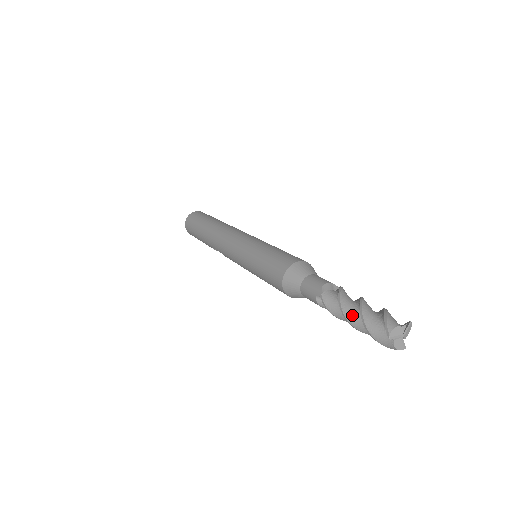
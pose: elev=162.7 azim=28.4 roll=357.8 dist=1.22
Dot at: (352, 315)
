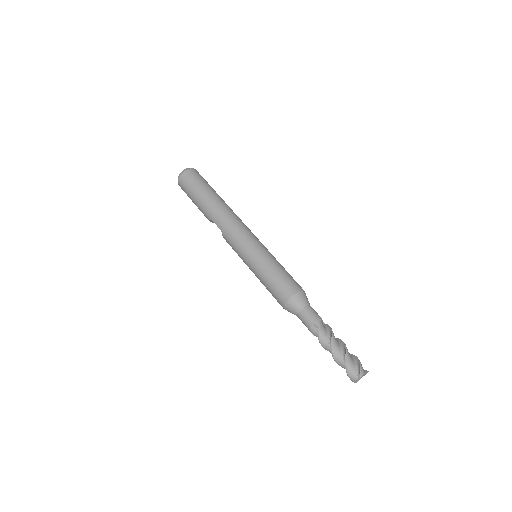
Dot at: (337, 350)
